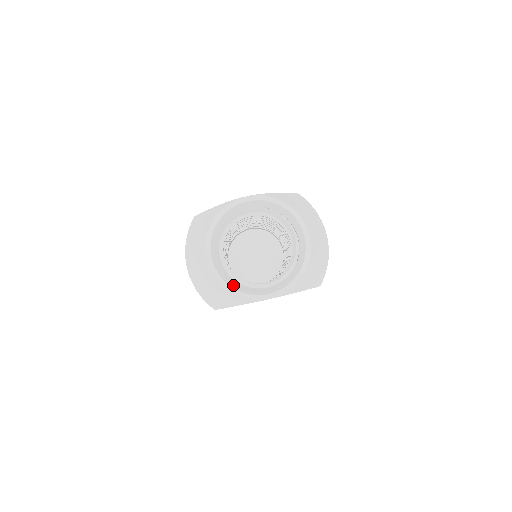
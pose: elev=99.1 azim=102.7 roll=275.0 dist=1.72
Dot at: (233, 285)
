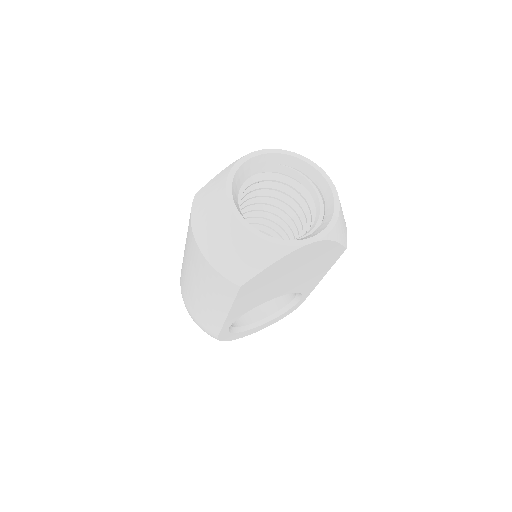
Dot at: (267, 235)
